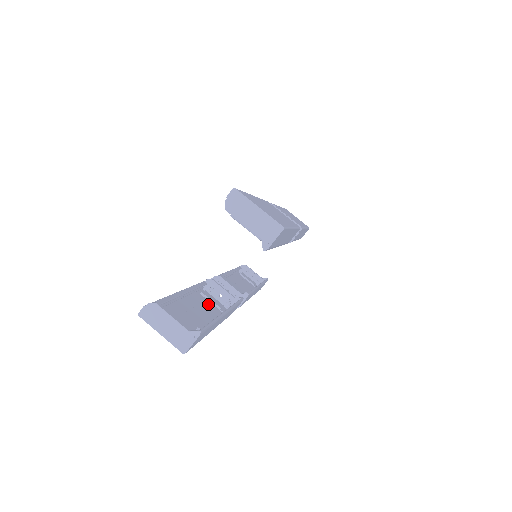
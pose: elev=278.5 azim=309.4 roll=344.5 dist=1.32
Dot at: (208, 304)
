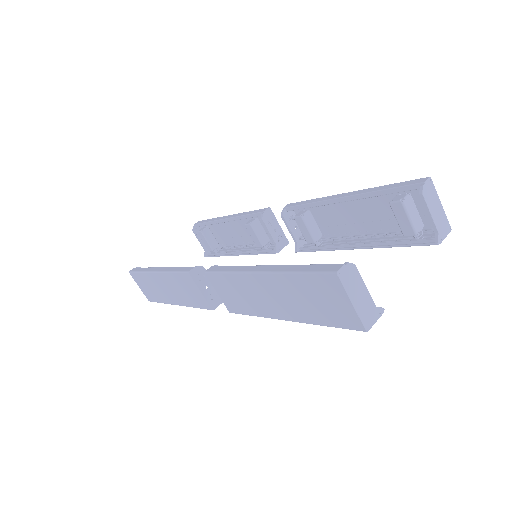
Dot at: (236, 293)
